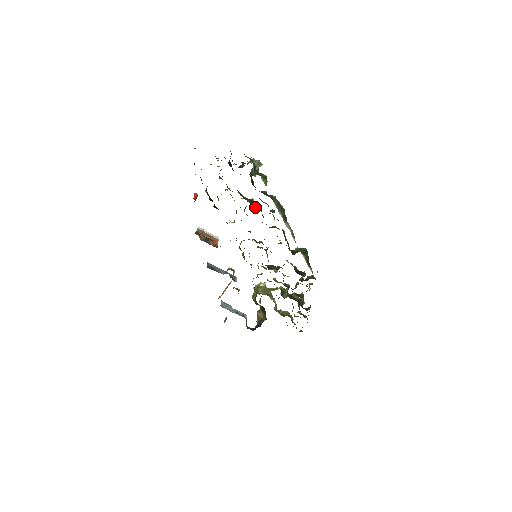
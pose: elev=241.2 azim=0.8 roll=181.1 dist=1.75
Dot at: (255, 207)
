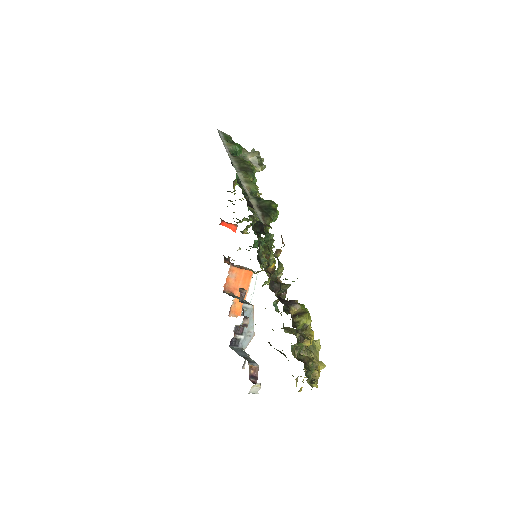
Dot at: occluded
